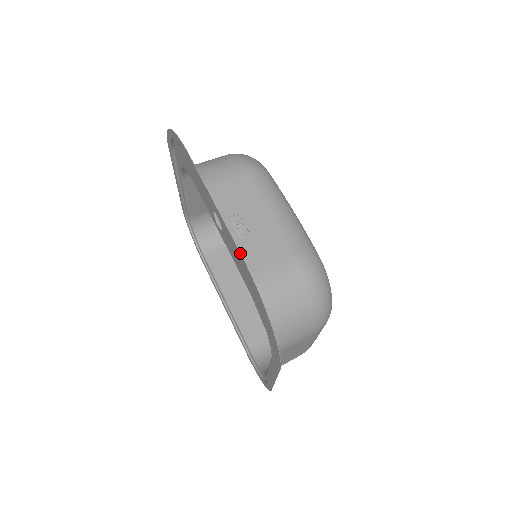
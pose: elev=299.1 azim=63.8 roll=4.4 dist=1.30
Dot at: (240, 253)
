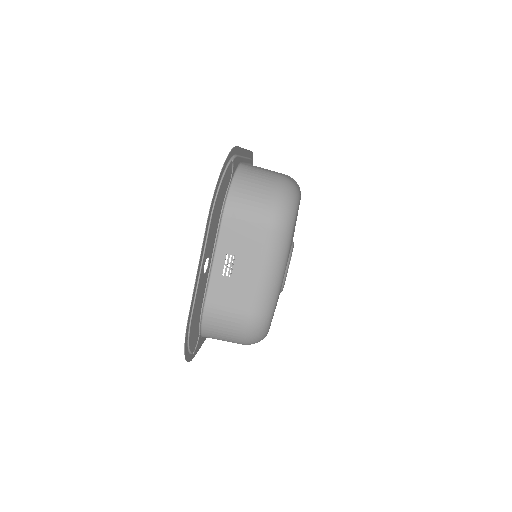
Dot at: (188, 317)
